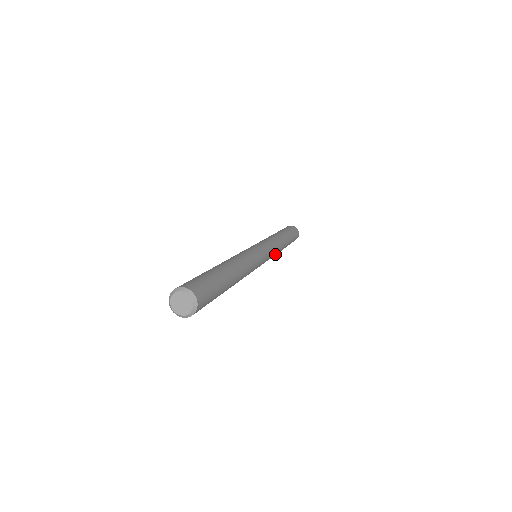
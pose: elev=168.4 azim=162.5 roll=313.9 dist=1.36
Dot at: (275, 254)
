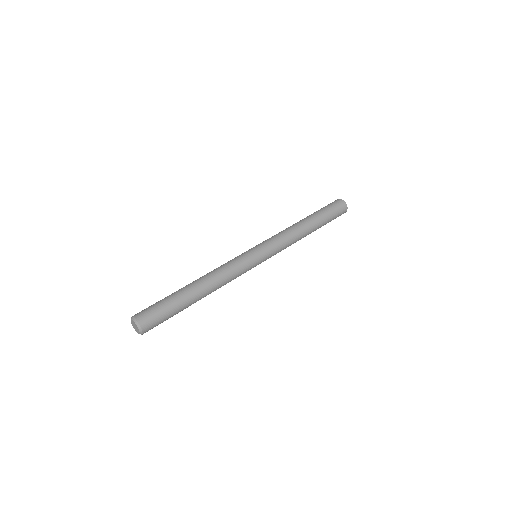
Dot at: occluded
